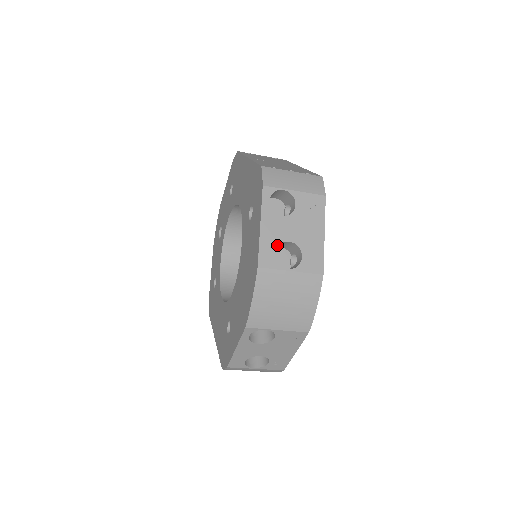
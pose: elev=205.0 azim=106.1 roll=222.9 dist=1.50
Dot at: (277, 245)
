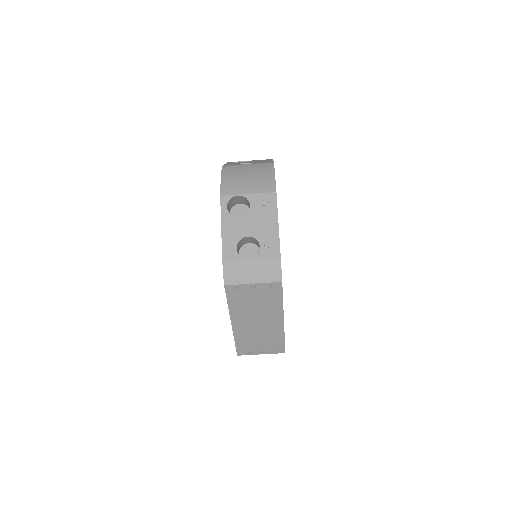
Dot at: occluded
